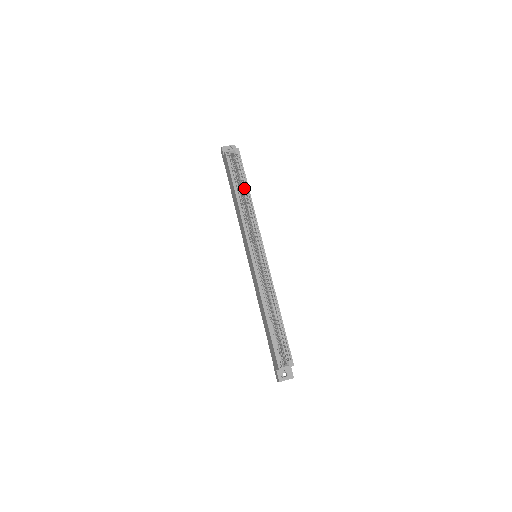
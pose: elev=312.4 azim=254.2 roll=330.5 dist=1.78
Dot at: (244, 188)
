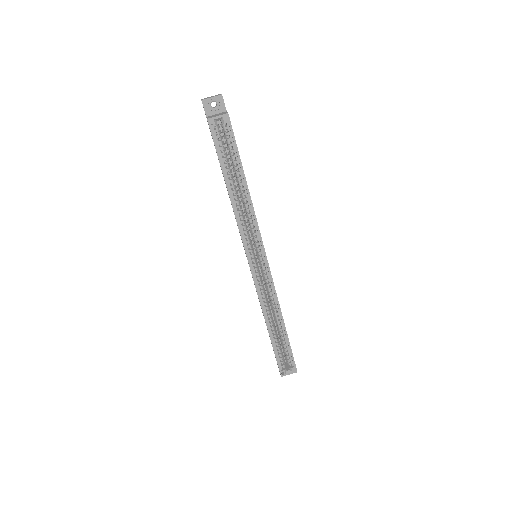
Dot at: (238, 175)
